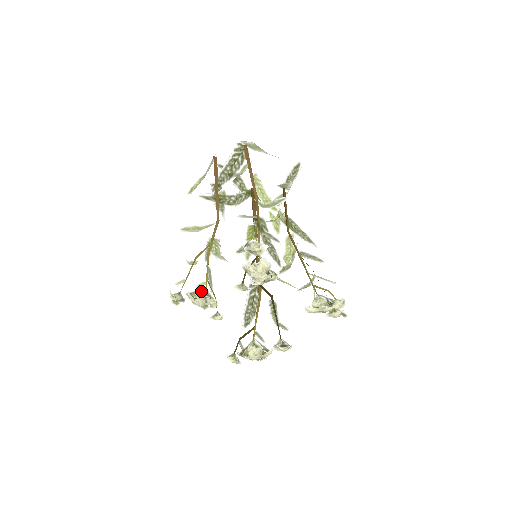
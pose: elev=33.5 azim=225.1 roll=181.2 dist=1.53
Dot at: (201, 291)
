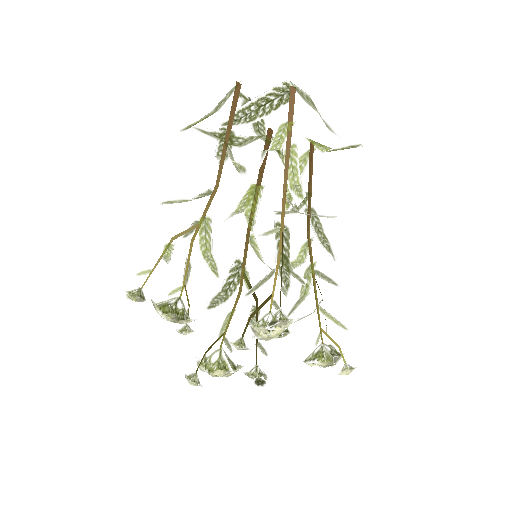
Dot at: (174, 306)
